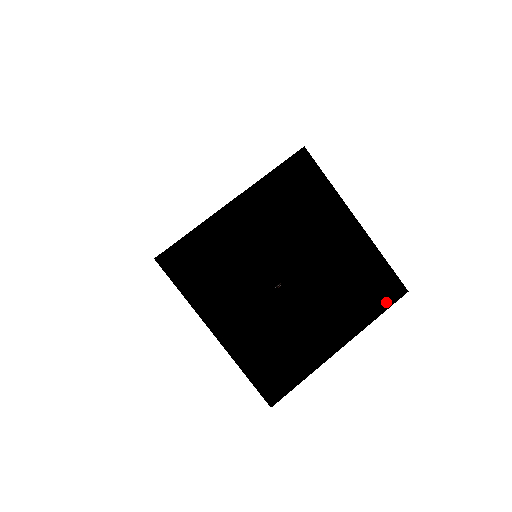
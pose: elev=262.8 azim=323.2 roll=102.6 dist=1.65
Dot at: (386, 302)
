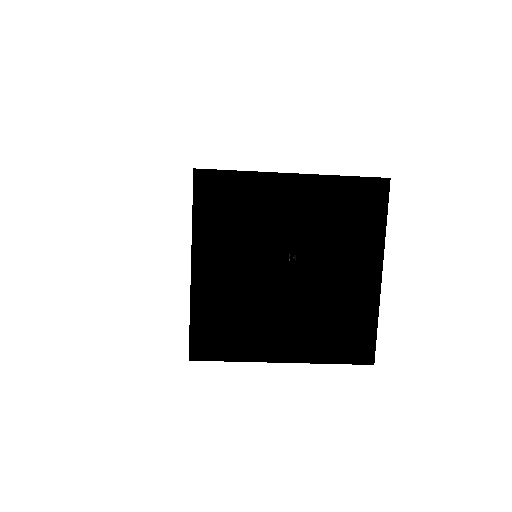
Dot at: (369, 342)
